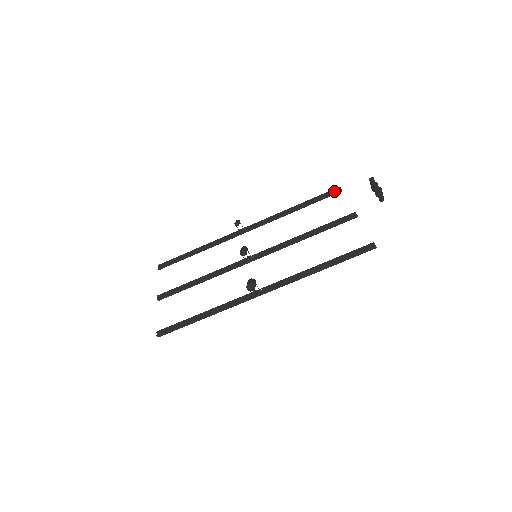
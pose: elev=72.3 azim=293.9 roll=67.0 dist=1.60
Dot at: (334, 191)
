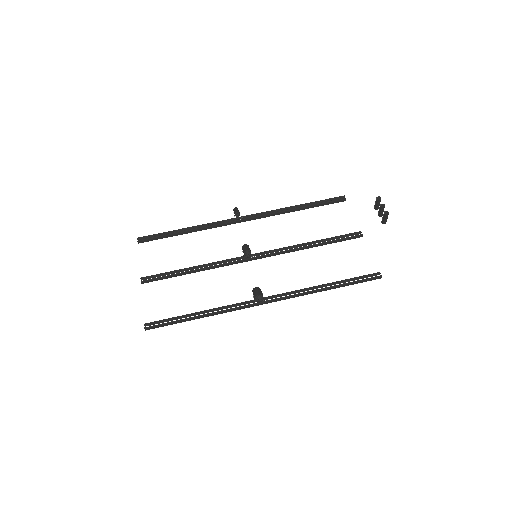
Dot at: (338, 199)
